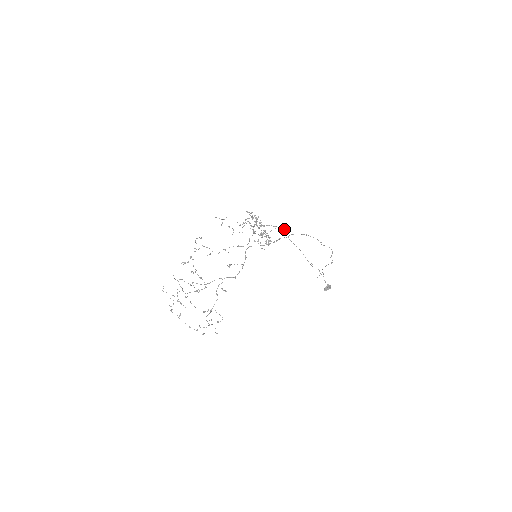
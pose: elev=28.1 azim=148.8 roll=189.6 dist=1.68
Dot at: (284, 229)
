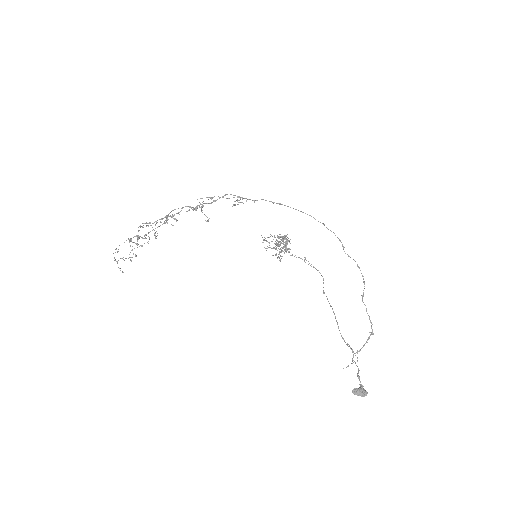
Dot at: (320, 273)
